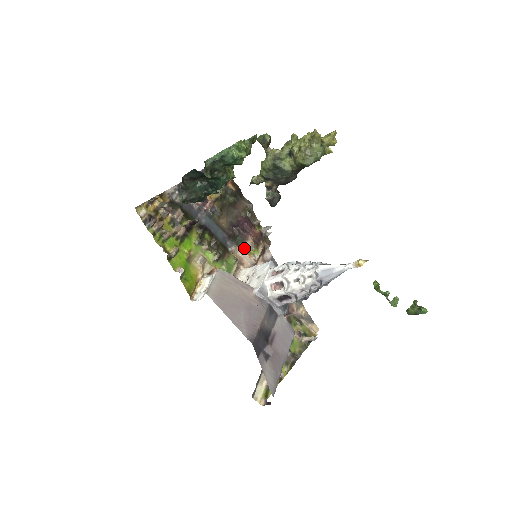
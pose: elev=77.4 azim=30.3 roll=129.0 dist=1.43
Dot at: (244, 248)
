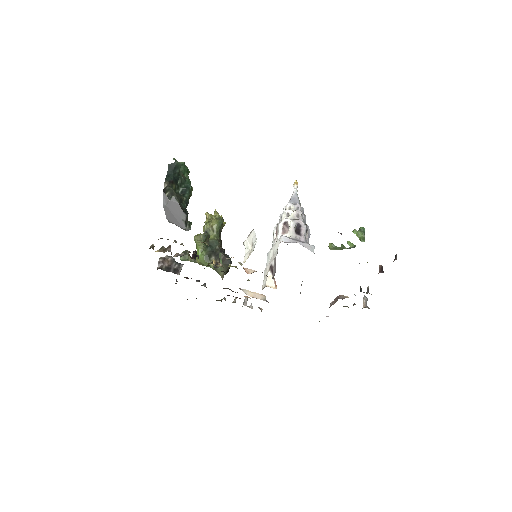
Dot at: occluded
